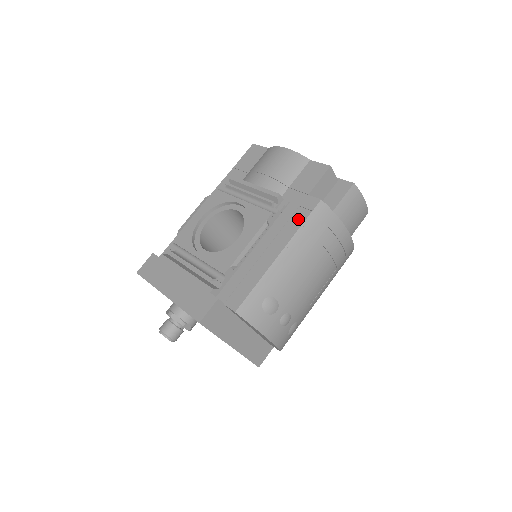
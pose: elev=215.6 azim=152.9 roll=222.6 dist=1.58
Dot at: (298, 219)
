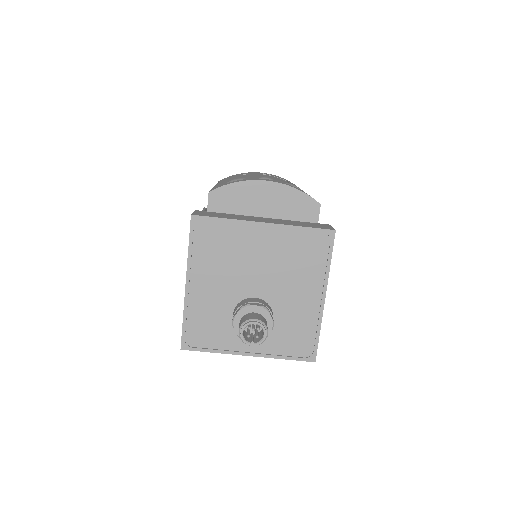
Dot at: occluded
